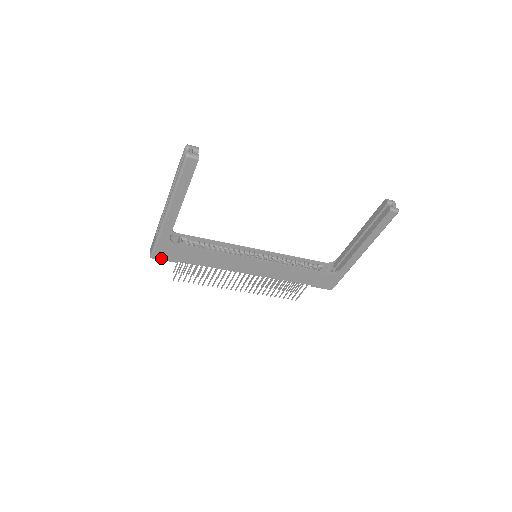
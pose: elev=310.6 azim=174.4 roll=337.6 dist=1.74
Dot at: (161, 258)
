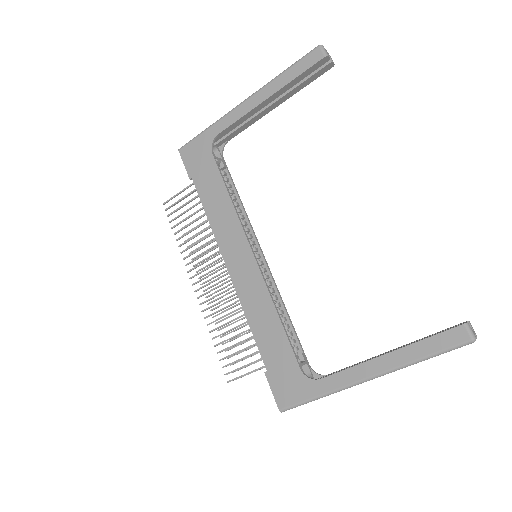
Dot at: (185, 158)
